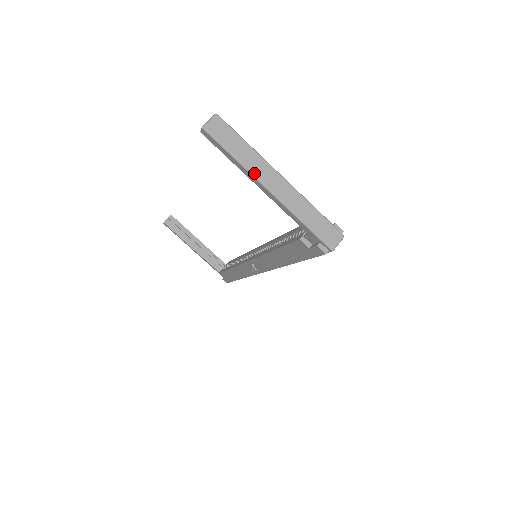
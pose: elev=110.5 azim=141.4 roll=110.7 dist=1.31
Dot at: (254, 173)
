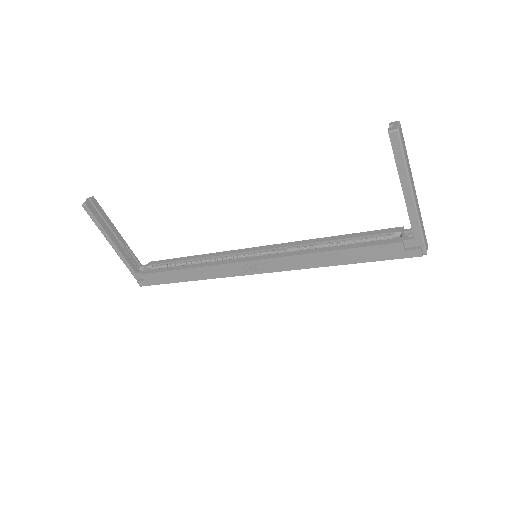
Dot at: (411, 180)
